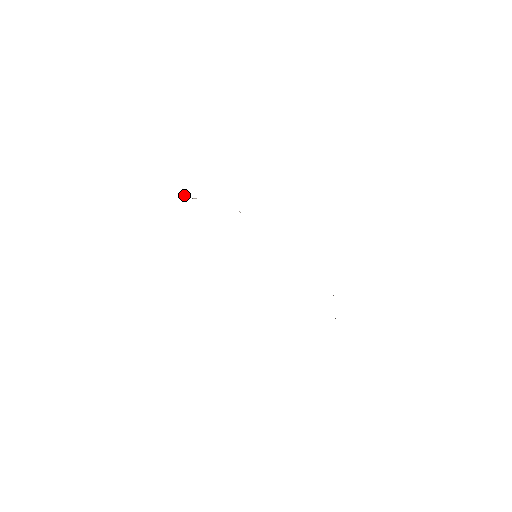
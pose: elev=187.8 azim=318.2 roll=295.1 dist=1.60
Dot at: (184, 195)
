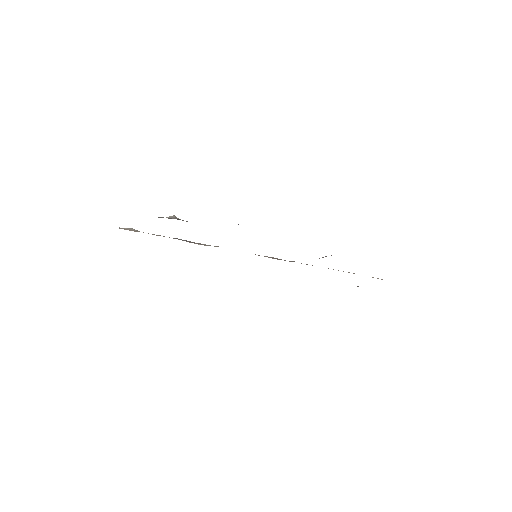
Dot at: occluded
